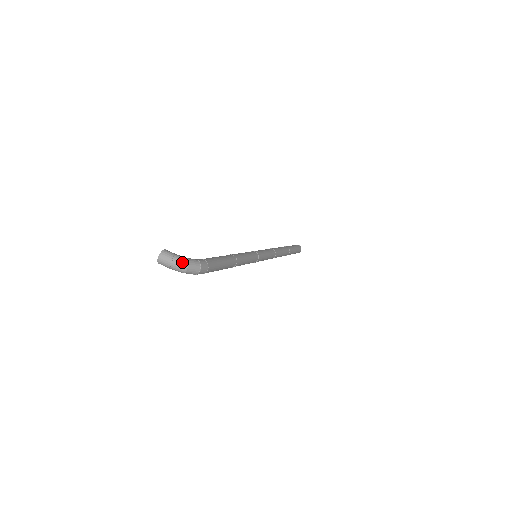
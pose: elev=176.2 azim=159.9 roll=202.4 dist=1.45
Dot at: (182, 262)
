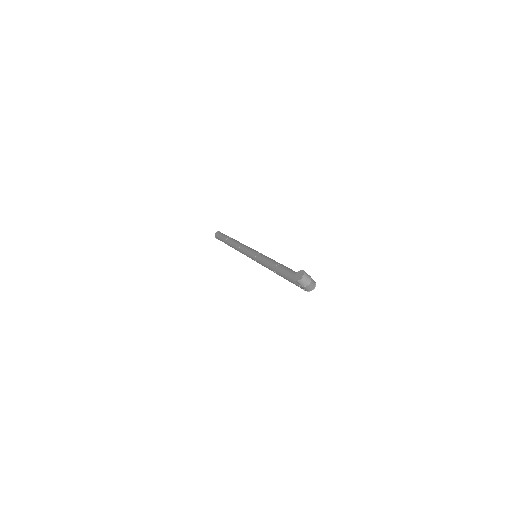
Dot at: (314, 283)
